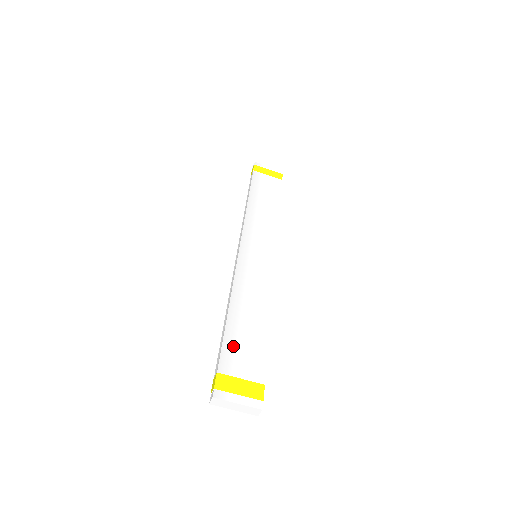
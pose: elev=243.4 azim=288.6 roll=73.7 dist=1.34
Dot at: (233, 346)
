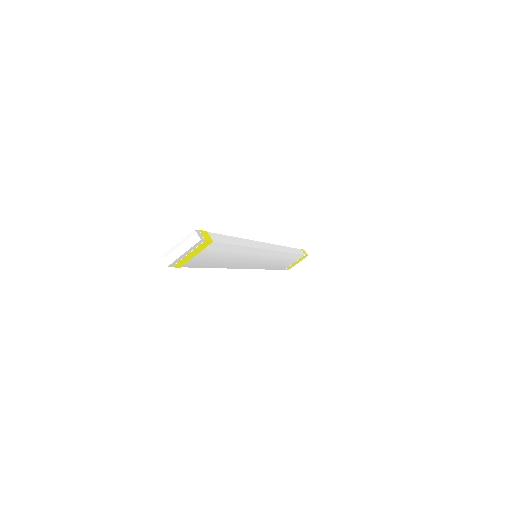
Dot at: occluded
